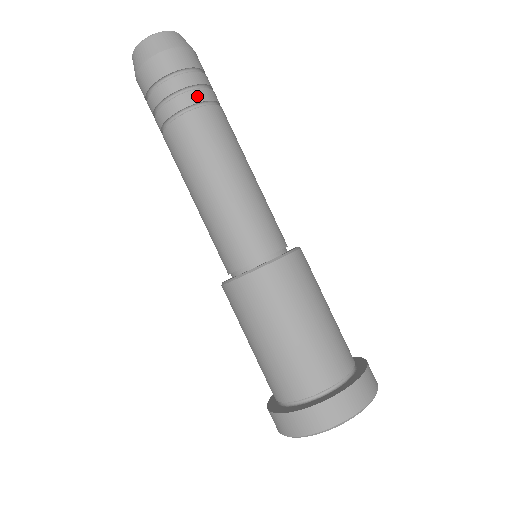
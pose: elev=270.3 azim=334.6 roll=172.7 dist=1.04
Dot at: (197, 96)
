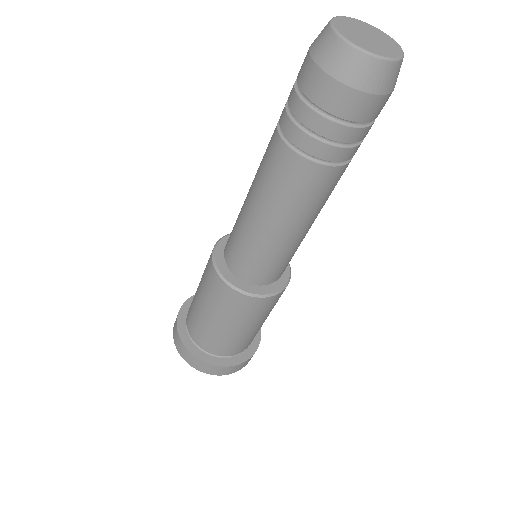
Dot at: (312, 147)
